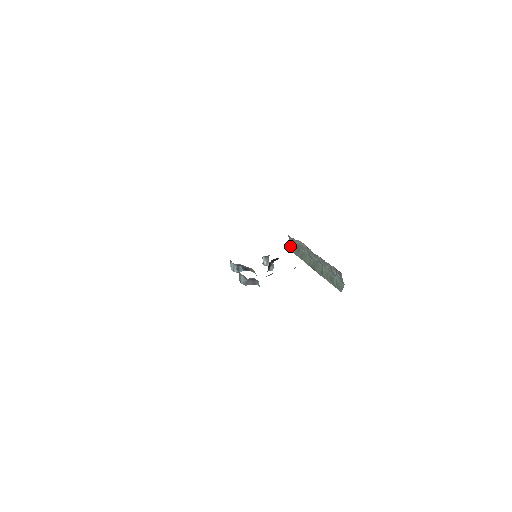
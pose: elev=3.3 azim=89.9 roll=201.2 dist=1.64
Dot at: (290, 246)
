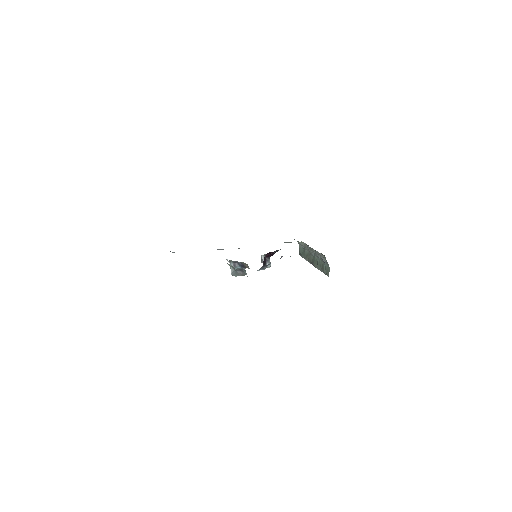
Dot at: (299, 252)
